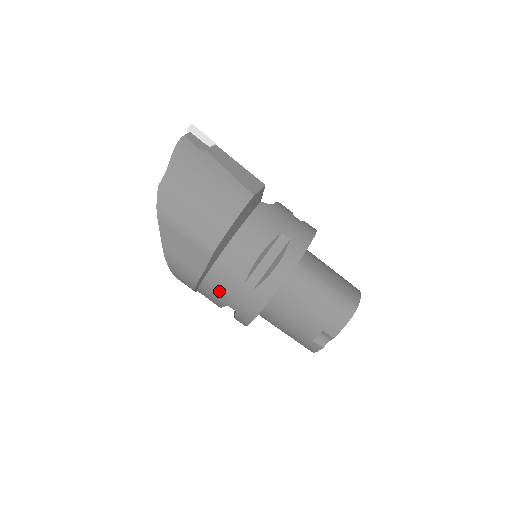
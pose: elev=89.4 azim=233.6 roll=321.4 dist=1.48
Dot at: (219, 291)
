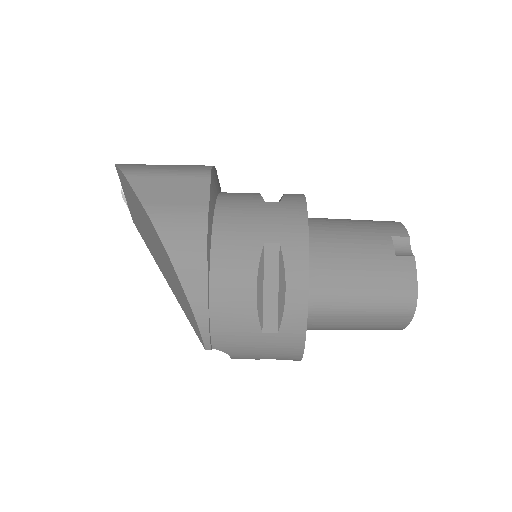
Dot at: (241, 227)
